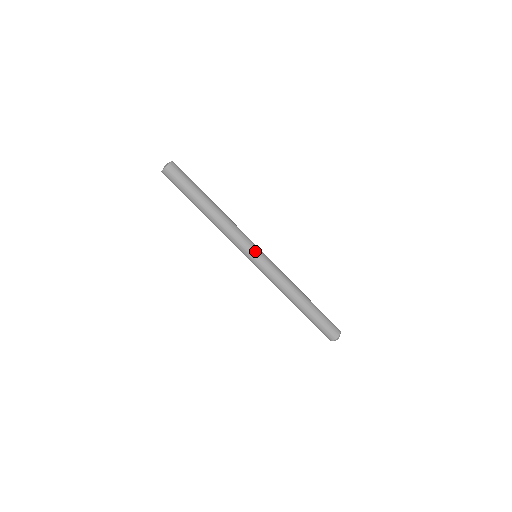
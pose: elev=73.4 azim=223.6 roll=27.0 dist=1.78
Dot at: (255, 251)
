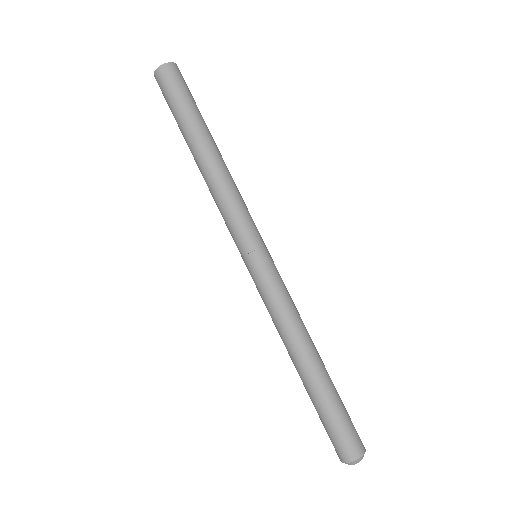
Dot at: (257, 243)
